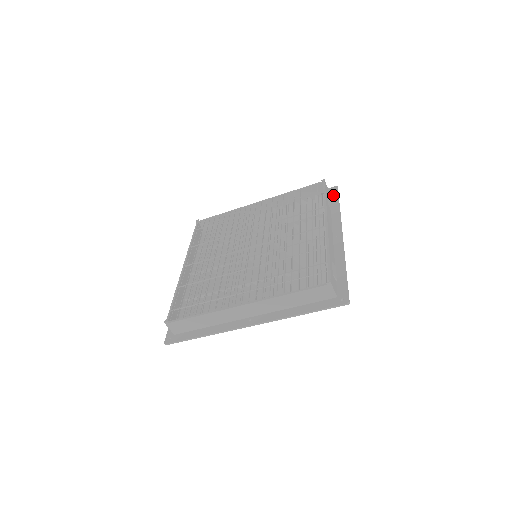
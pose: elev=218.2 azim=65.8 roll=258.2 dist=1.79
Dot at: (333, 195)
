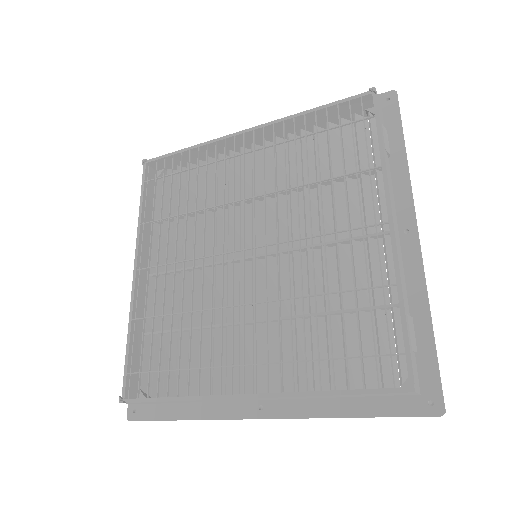
Dot at: (390, 115)
